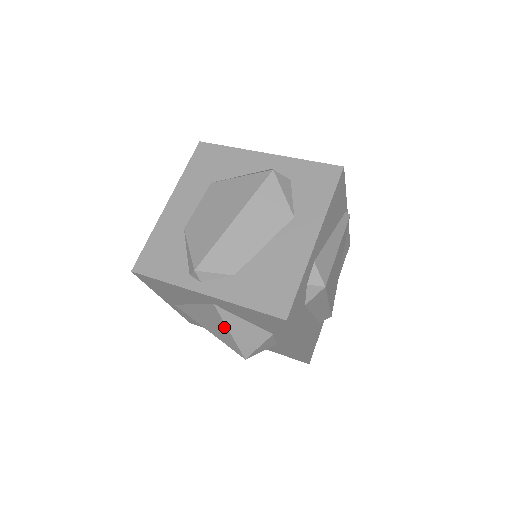
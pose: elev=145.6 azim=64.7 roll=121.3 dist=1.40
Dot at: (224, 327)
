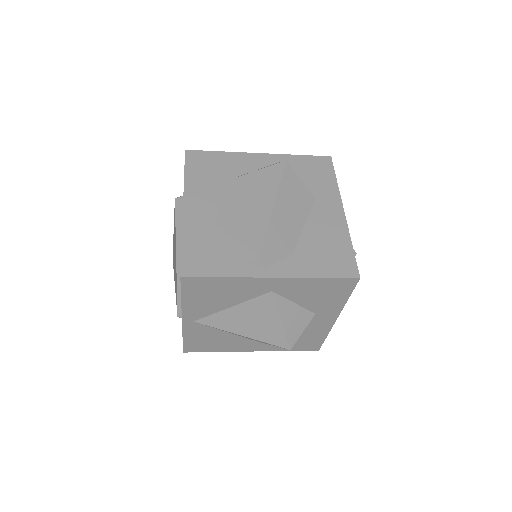
Dot at: (275, 318)
